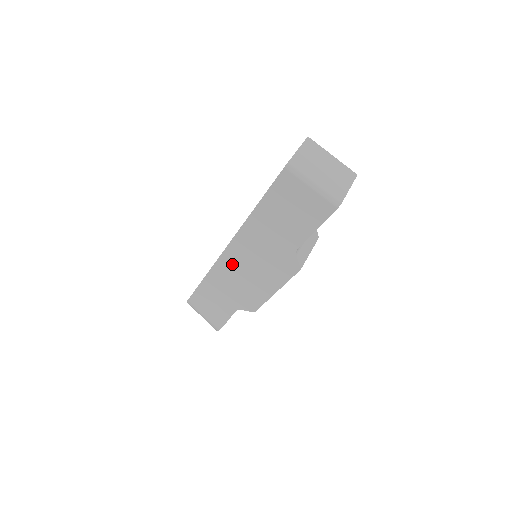
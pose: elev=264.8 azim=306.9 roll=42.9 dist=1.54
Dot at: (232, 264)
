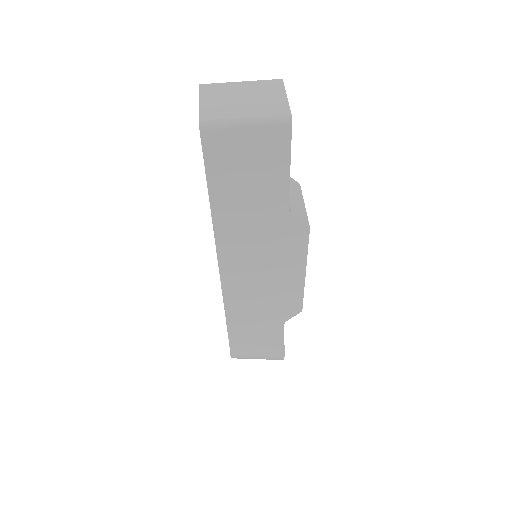
Dot at: (239, 283)
